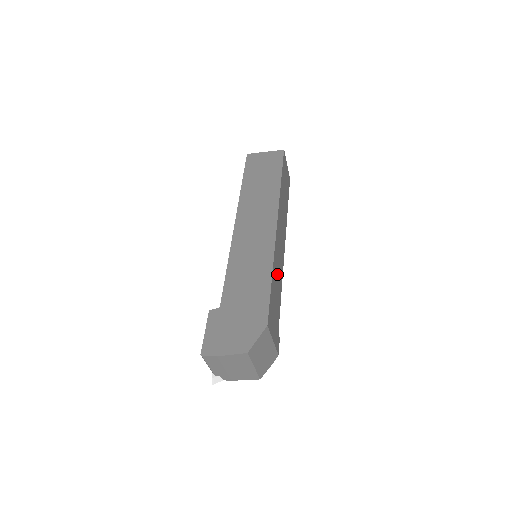
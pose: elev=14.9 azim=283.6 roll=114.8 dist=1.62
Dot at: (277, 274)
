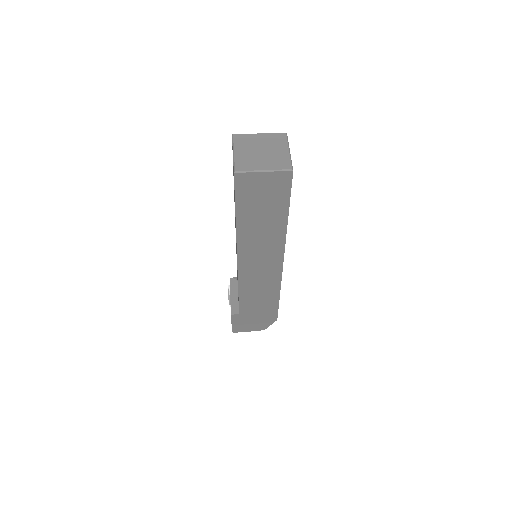
Dot at: occluded
